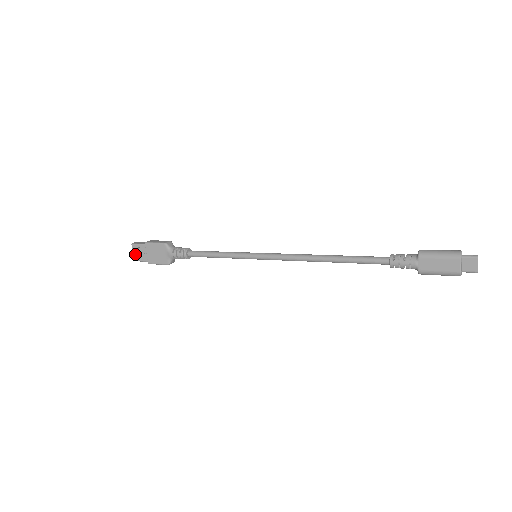
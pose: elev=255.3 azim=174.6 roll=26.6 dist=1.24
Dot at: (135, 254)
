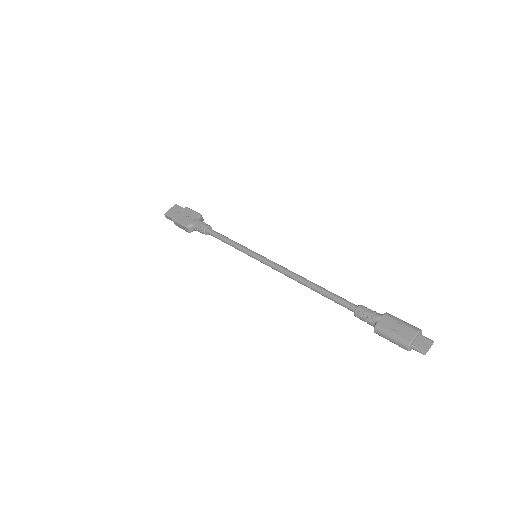
Dot at: (170, 210)
